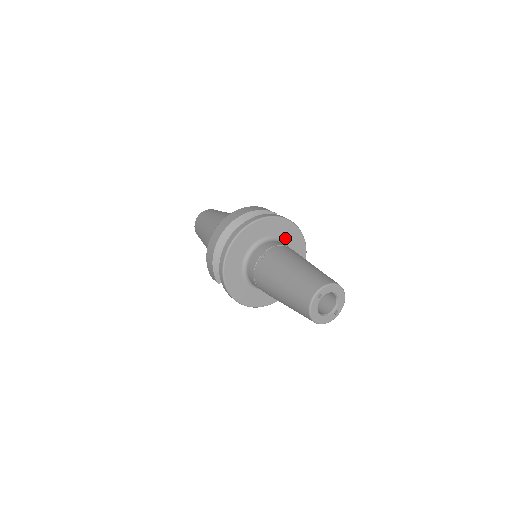
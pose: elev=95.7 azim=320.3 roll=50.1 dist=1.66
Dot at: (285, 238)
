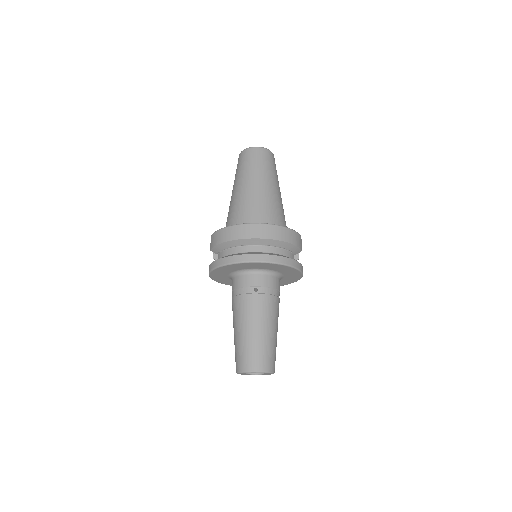
Dot at: (286, 276)
